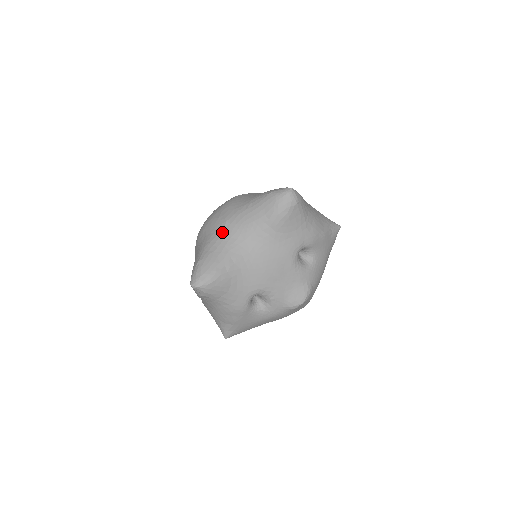
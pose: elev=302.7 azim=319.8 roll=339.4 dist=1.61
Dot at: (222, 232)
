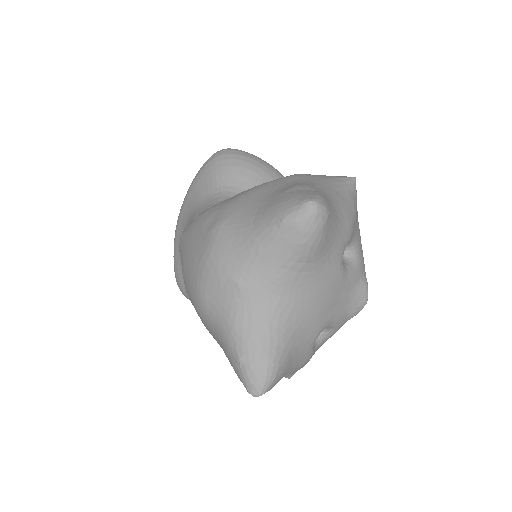
Dot at: (242, 302)
